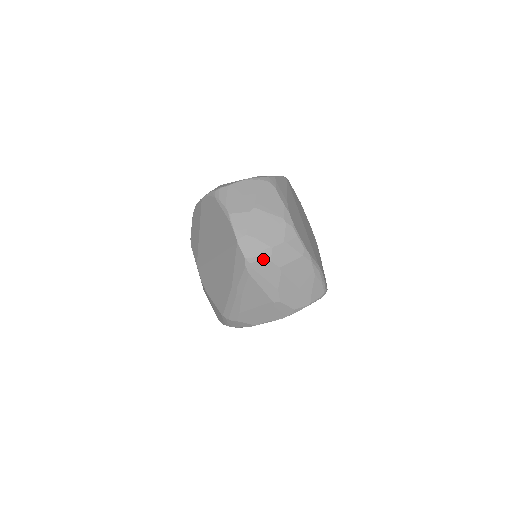
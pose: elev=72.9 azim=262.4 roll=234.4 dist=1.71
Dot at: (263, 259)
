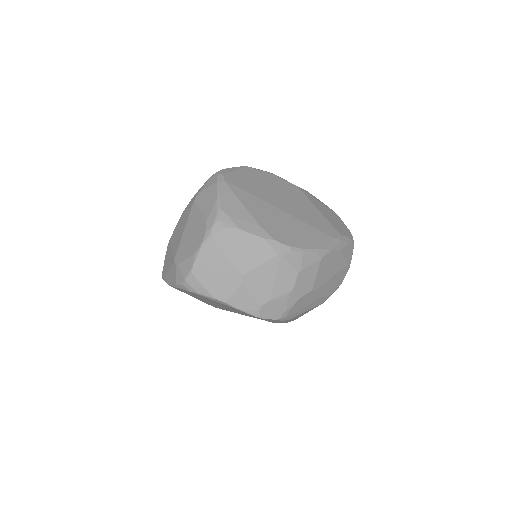
Dot at: (293, 304)
